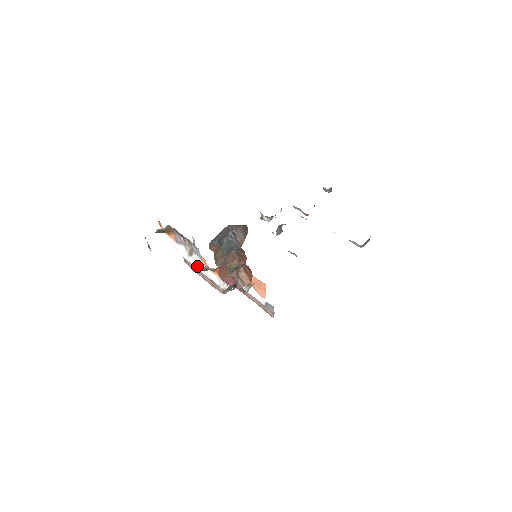
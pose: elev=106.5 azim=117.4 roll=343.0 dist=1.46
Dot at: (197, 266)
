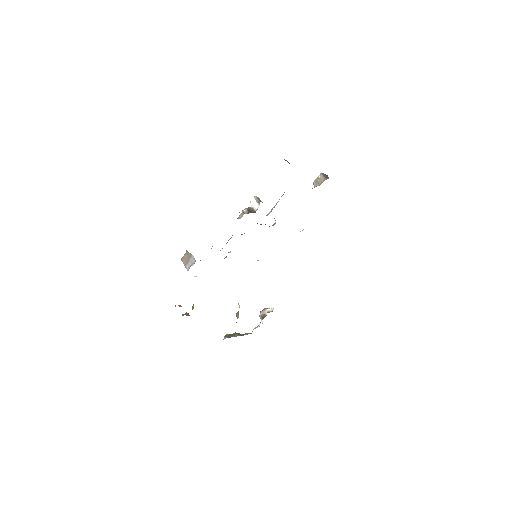
Dot at: occluded
